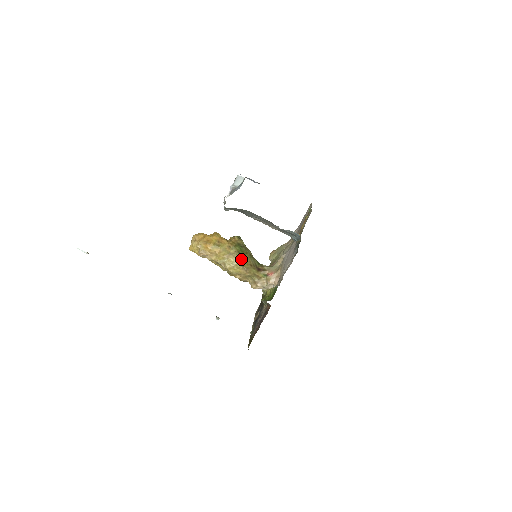
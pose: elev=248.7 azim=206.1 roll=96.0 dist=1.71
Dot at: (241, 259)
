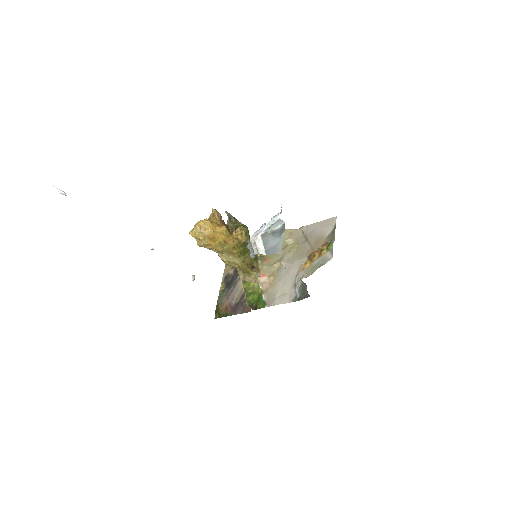
Dot at: (241, 259)
